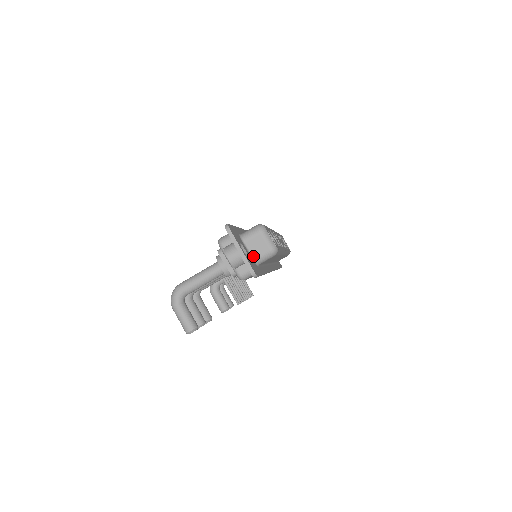
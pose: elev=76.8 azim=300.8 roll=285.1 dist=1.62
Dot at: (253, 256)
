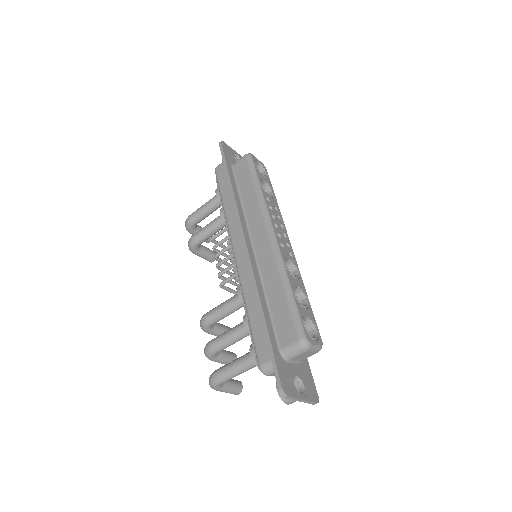
Dot at: (299, 361)
